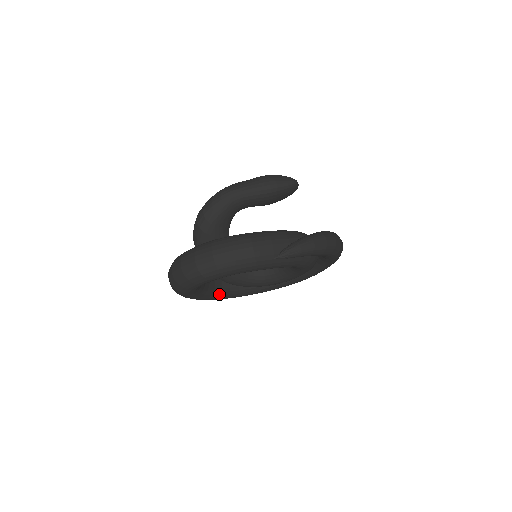
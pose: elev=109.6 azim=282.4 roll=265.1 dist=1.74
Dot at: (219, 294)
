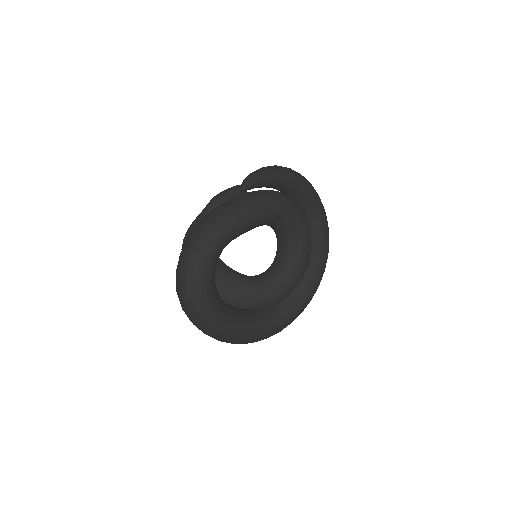
Dot at: (258, 322)
